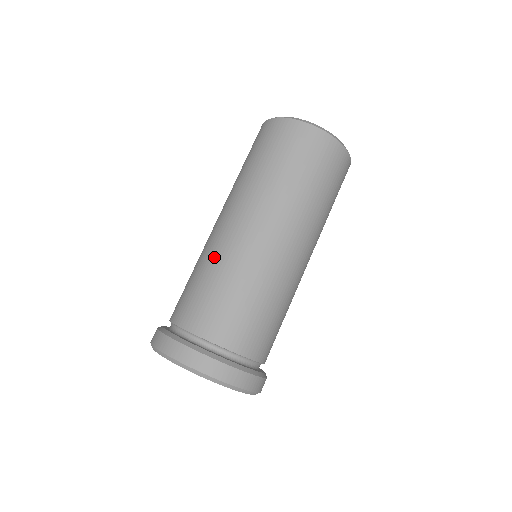
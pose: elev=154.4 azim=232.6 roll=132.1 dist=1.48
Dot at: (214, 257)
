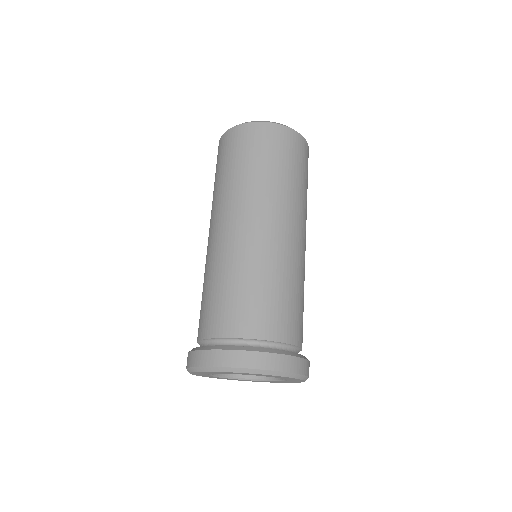
Dot at: (244, 261)
